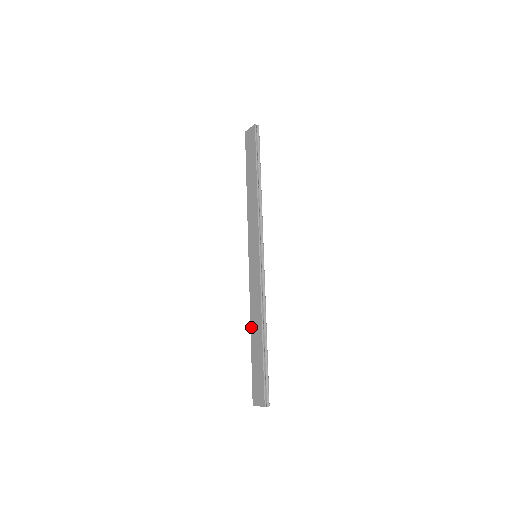
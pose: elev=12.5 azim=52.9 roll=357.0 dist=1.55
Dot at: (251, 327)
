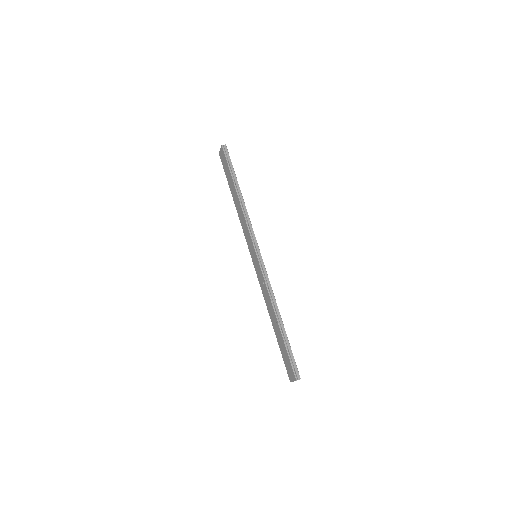
Dot at: (270, 317)
